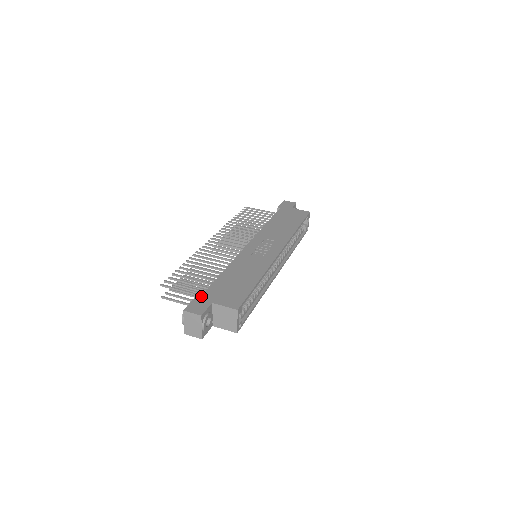
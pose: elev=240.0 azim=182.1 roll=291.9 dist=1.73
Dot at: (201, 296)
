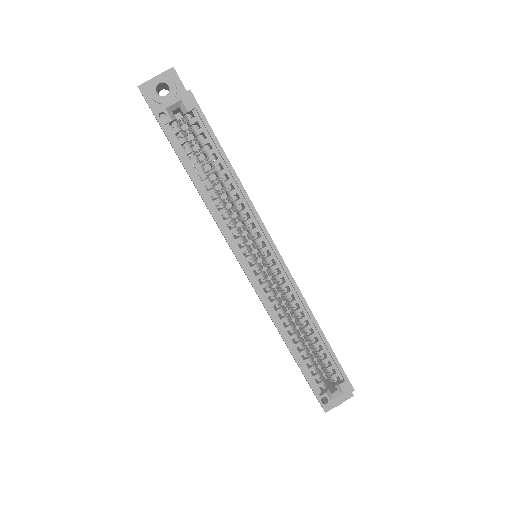
Dot at: occluded
